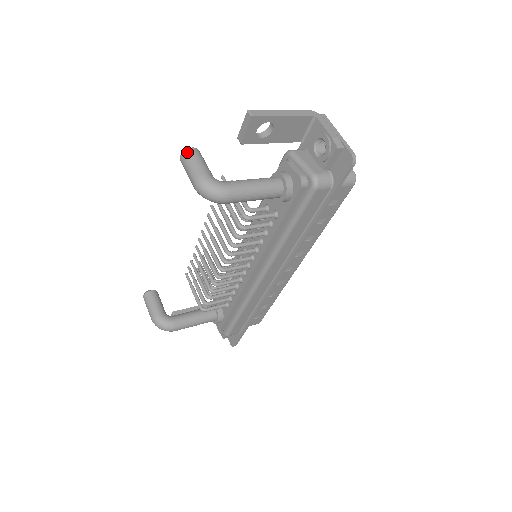
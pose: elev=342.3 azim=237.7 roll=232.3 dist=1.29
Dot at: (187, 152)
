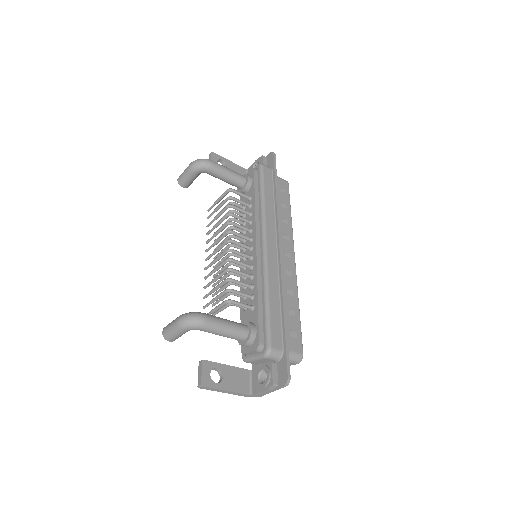
Dot at: occluded
